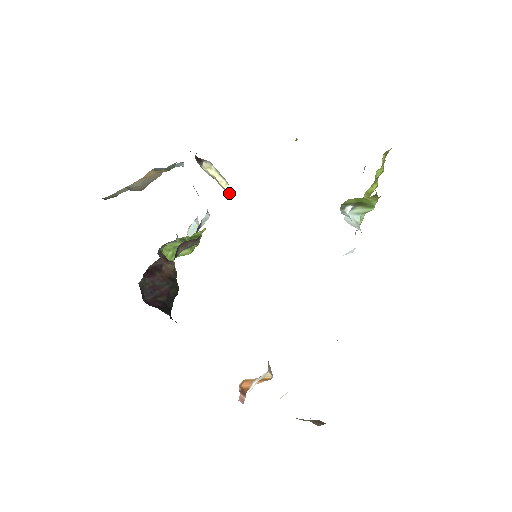
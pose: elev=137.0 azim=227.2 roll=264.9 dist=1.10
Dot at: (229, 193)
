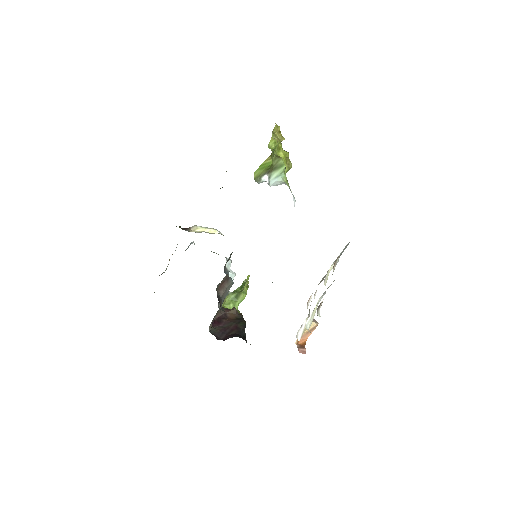
Dot at: occluded
